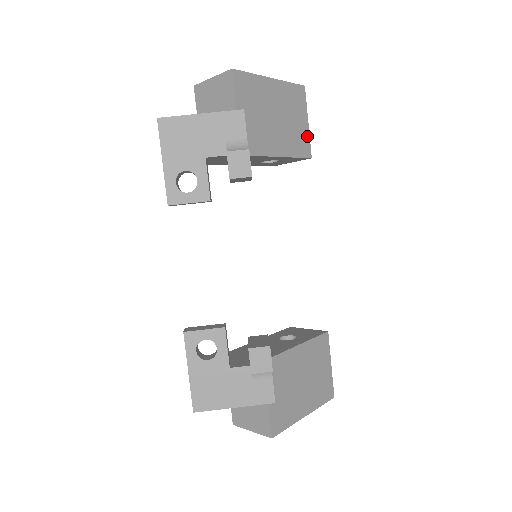
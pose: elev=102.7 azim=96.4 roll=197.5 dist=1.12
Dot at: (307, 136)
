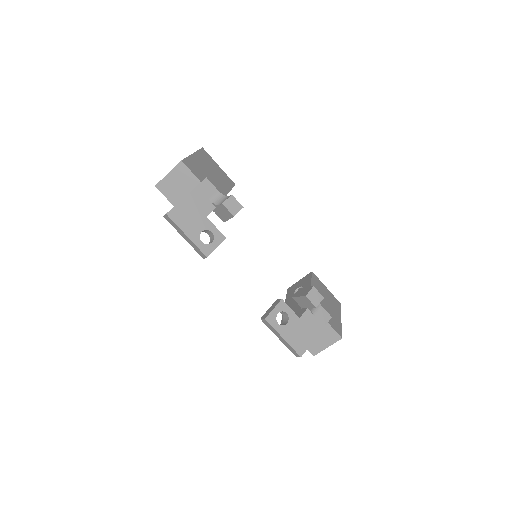
Dot at: (225, 174)
